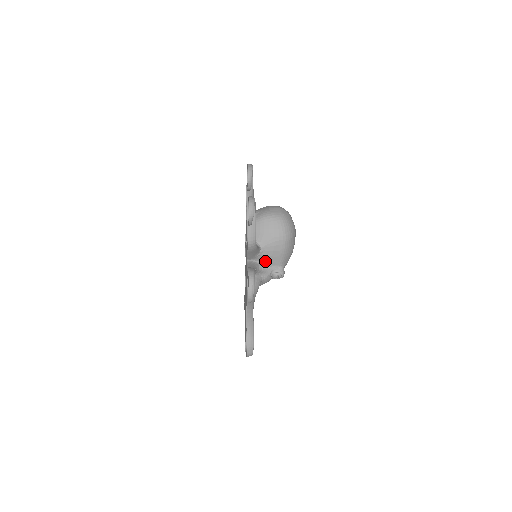
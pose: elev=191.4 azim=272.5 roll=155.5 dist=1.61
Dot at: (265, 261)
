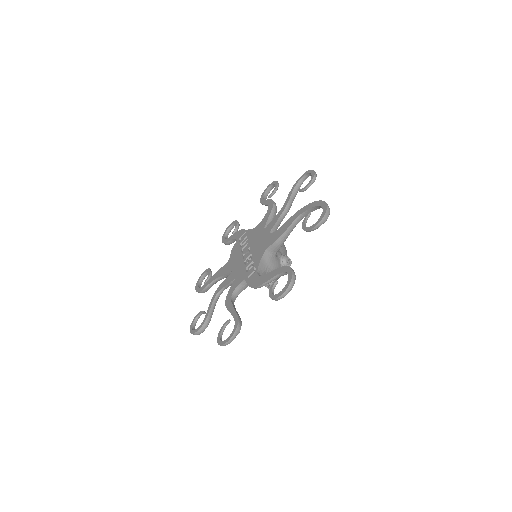
Dot at: occluded
